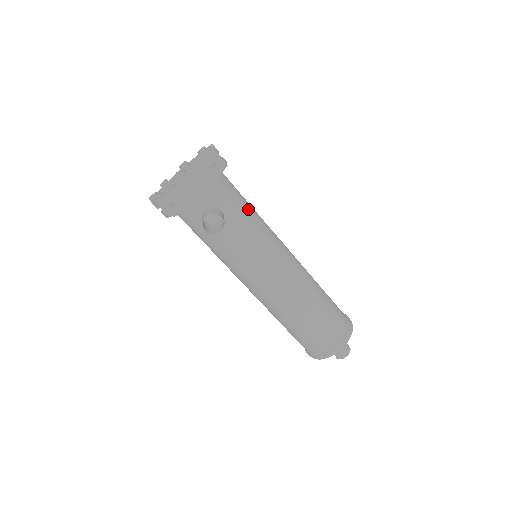
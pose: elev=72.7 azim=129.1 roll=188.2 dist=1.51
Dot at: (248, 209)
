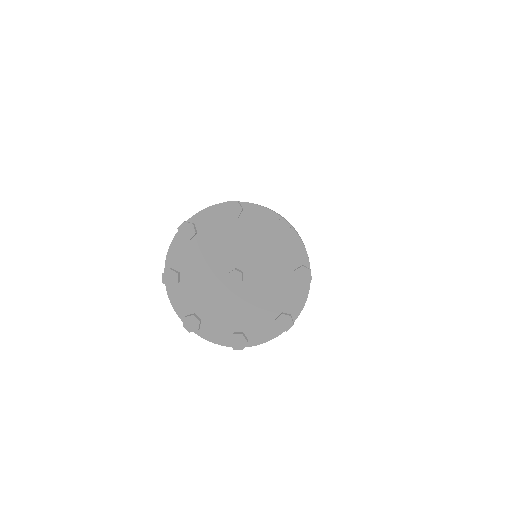
Dot at: occluded
